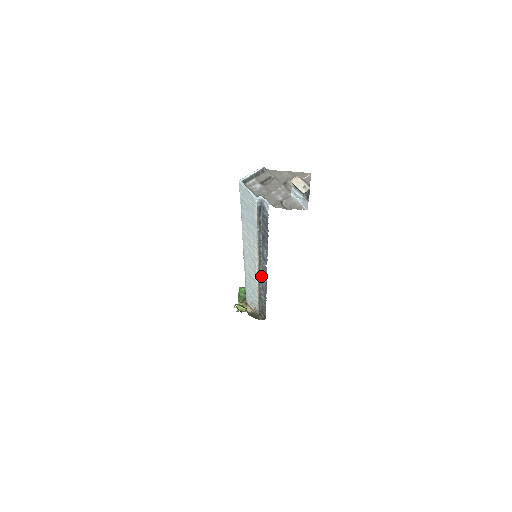
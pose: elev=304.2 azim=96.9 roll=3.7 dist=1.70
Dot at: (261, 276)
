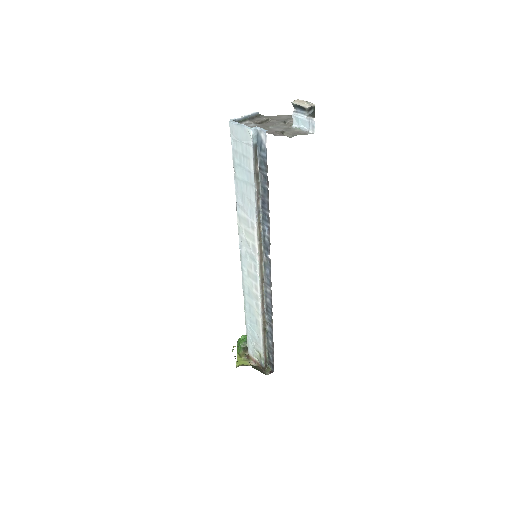
Dot at: (264, 285)
